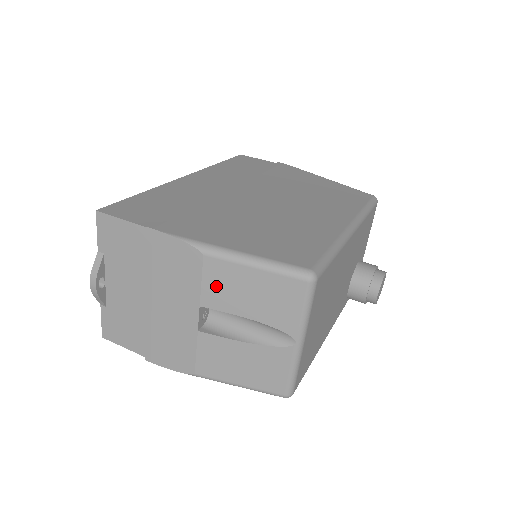
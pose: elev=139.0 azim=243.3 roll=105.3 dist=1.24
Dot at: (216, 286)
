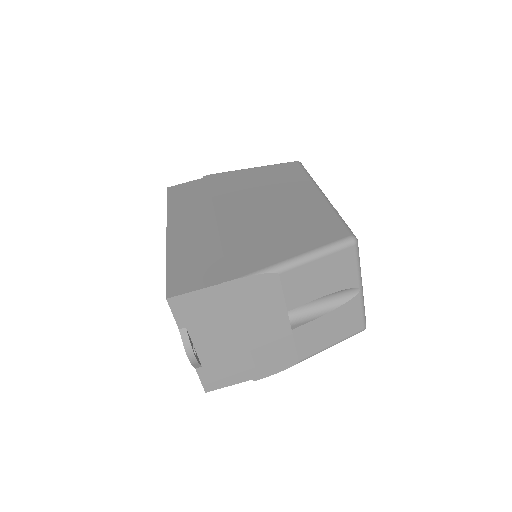
Dot at: (295, 289)
